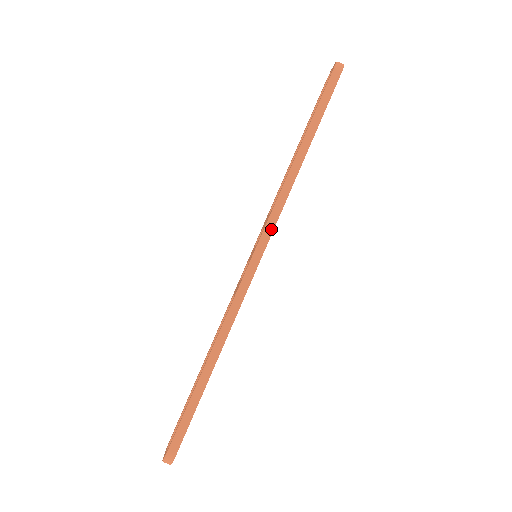
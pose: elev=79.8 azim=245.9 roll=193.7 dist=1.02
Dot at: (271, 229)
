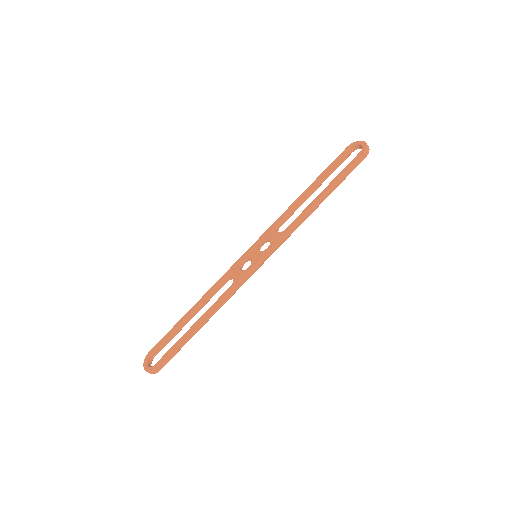
Dot at: (278, 247)
